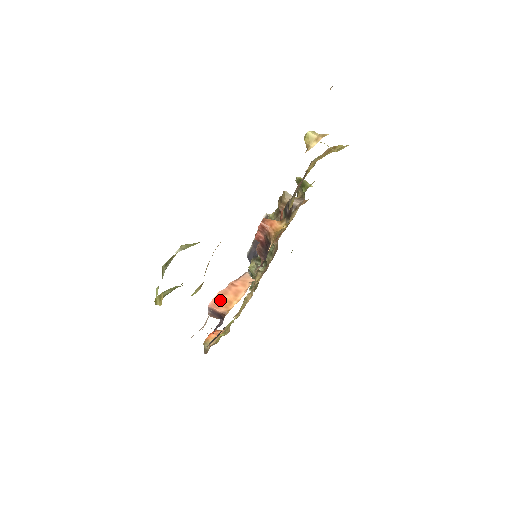
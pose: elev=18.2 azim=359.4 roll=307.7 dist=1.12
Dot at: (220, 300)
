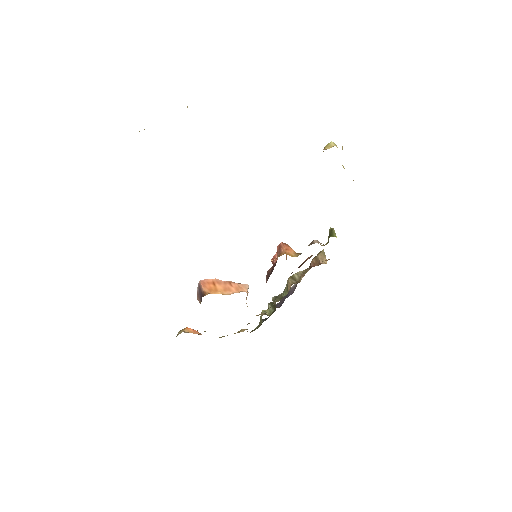
Dot at: (211, 283)
